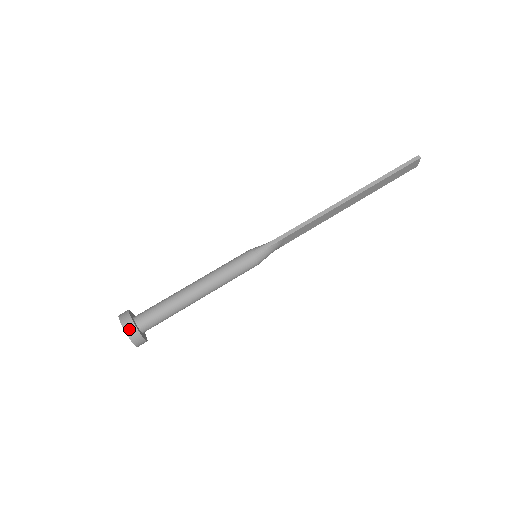
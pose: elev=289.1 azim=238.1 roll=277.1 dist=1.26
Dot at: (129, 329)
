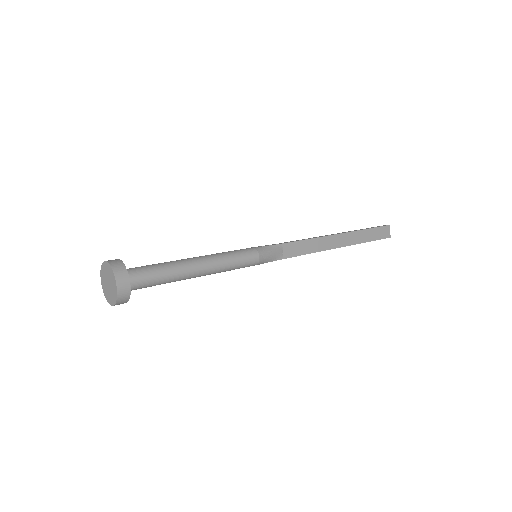
Dot at: (114, 262)
